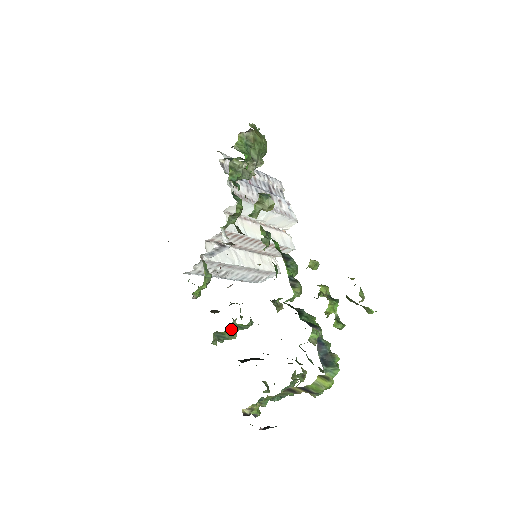
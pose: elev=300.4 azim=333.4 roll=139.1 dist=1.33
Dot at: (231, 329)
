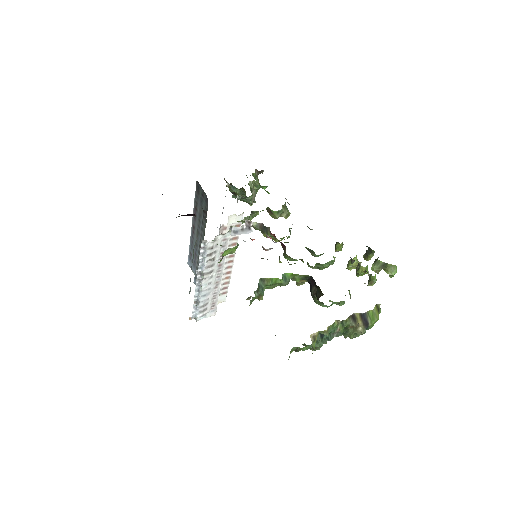
Dot at: occluded
